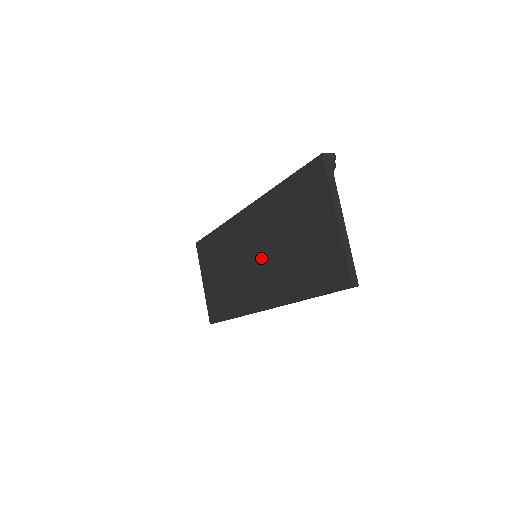
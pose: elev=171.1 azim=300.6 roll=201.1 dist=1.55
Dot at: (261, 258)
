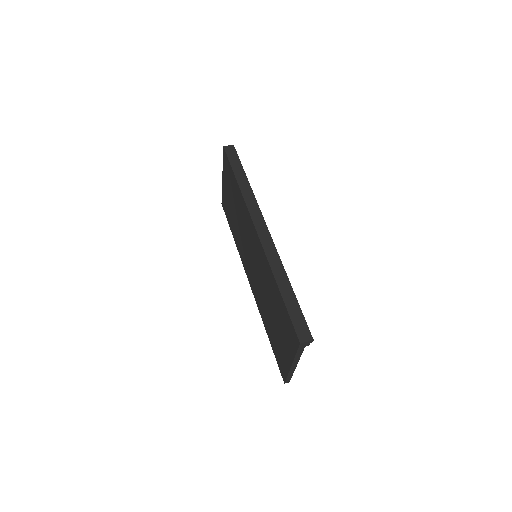
Dot at: (256, 271)
